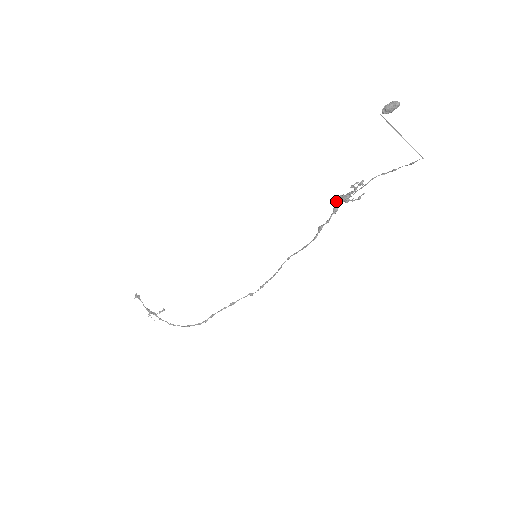
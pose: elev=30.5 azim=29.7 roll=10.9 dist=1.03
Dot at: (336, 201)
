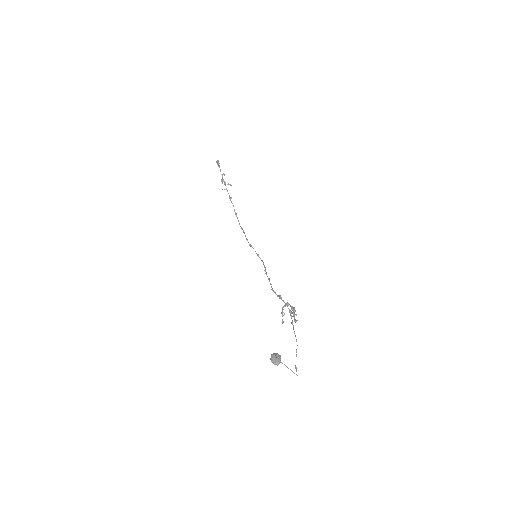
Dot at: (282, 308)
